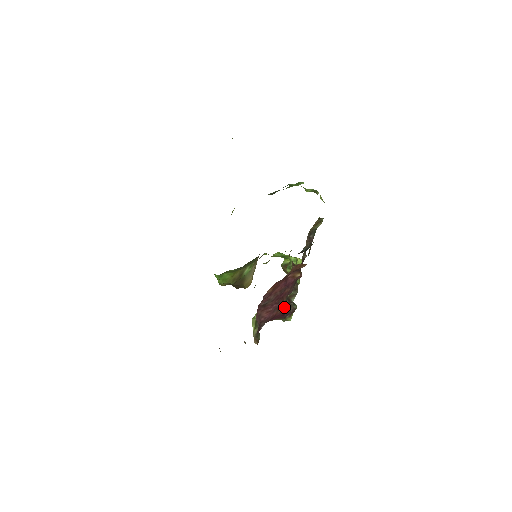
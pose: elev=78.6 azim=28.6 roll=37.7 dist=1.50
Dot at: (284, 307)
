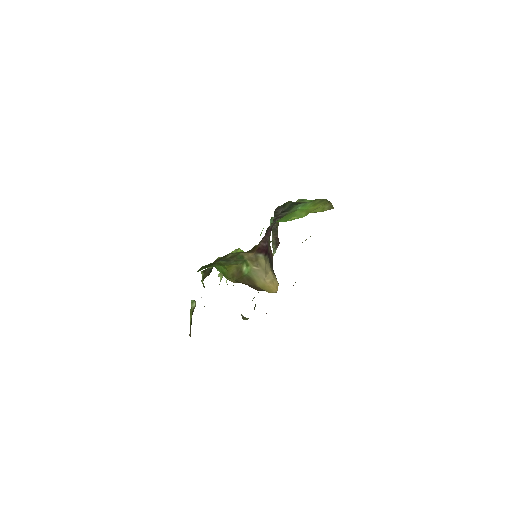
Dot at: occluded
